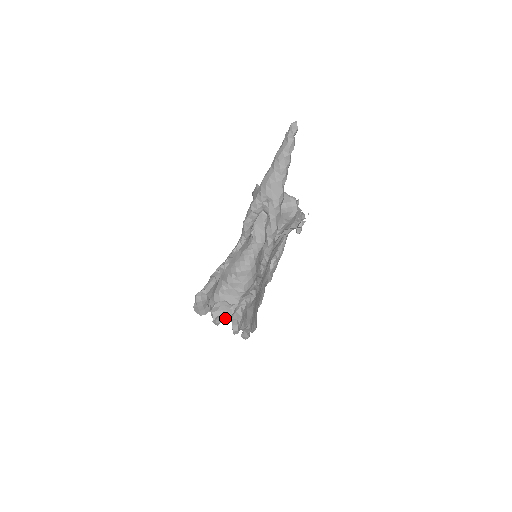
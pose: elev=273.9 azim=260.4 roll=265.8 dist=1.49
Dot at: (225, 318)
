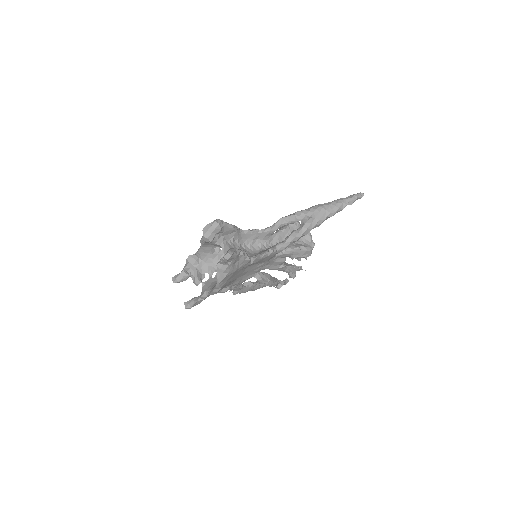
Dot at: (193, 275)
